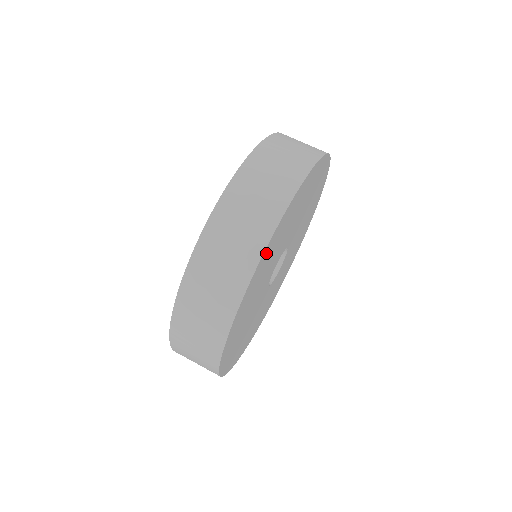
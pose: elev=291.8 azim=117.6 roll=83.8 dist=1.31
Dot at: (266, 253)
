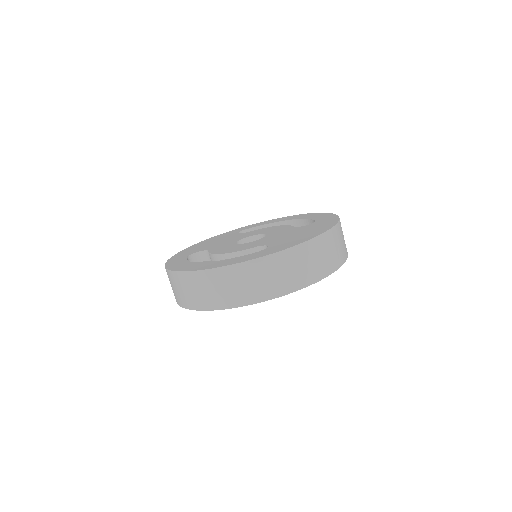
Dot at: occluded
